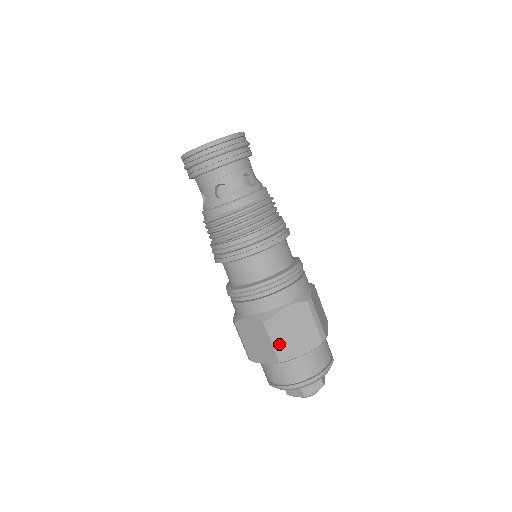
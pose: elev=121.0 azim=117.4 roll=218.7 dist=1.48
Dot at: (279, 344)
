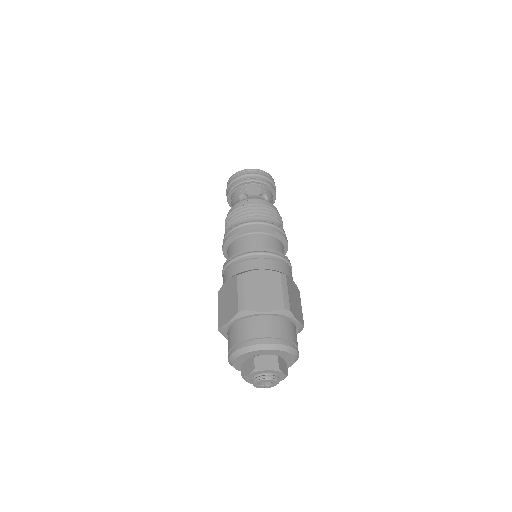
Dot at: (243, 294)
